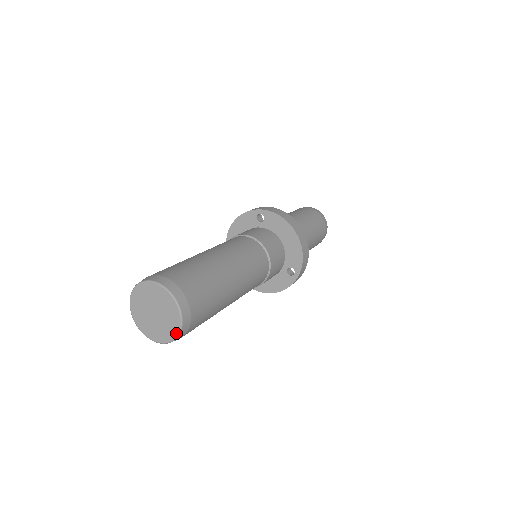
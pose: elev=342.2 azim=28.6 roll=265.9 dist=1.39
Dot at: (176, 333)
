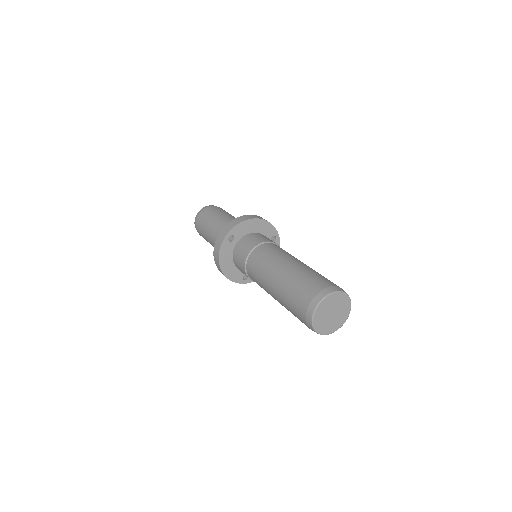
Dot at: (350, 304)
